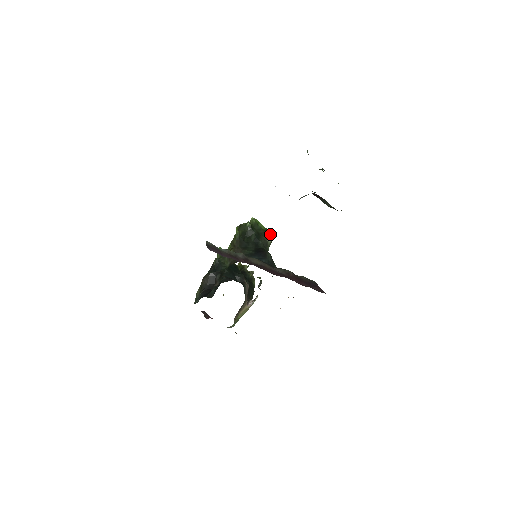
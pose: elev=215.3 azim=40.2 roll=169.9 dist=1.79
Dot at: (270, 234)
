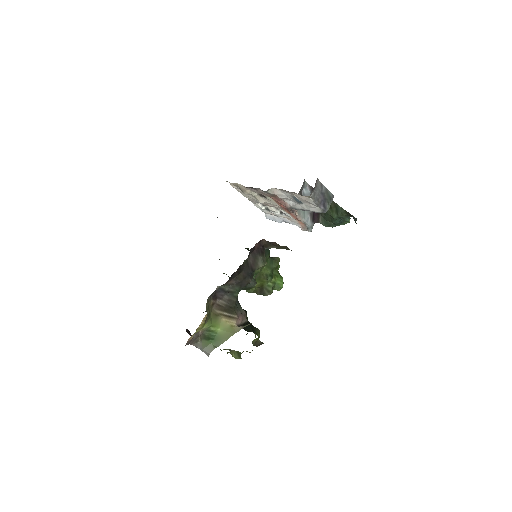
Dot at: (279, 258)
